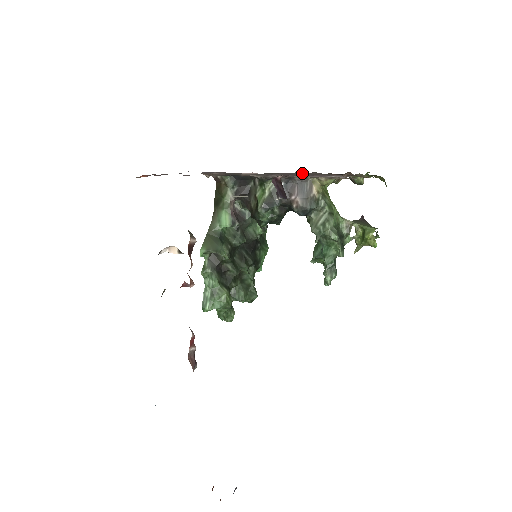
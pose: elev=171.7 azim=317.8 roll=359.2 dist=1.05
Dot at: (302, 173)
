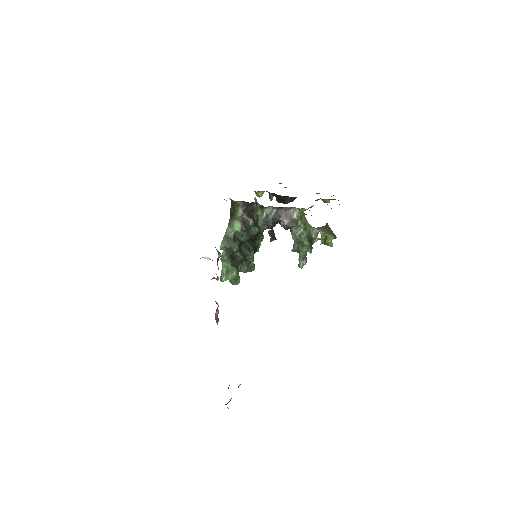
Dot at: occluded
